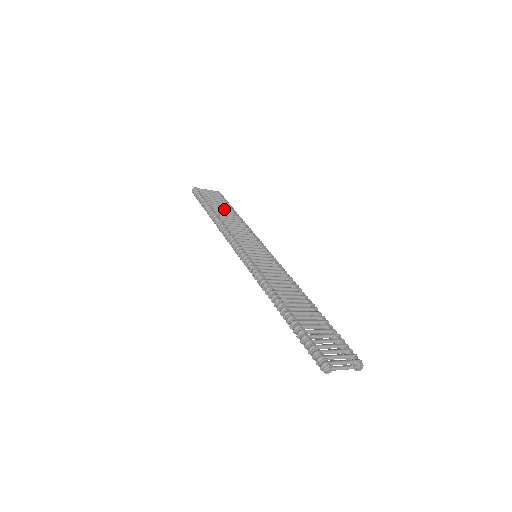
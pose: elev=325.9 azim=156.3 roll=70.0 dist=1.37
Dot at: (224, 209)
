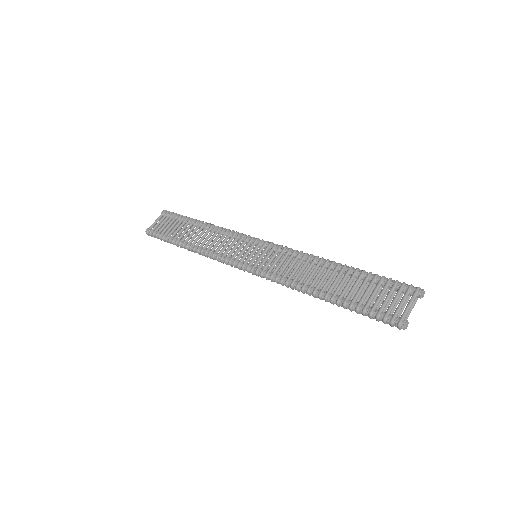
Dot at: (187, 229)
